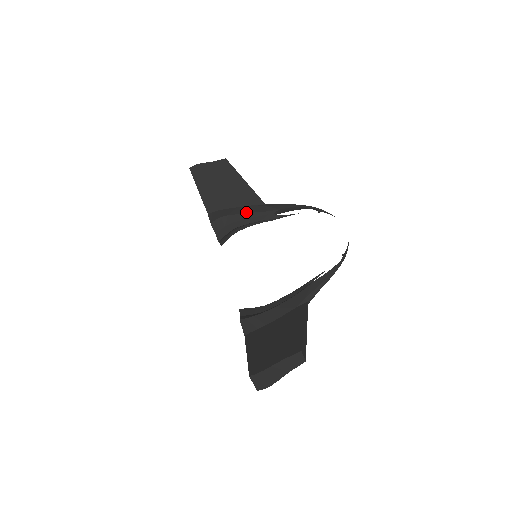
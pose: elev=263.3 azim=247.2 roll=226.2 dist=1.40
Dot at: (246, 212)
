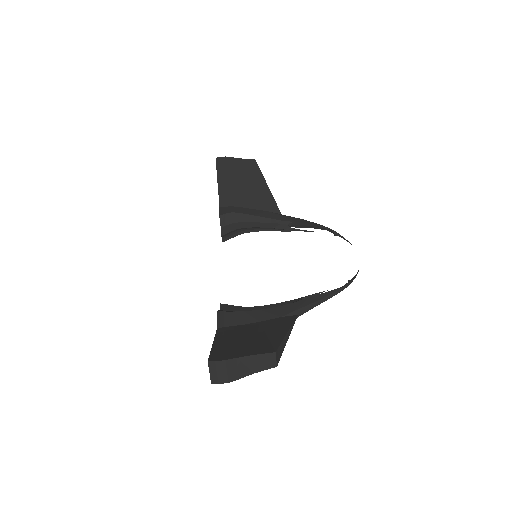
Dot at: (259, 215)
